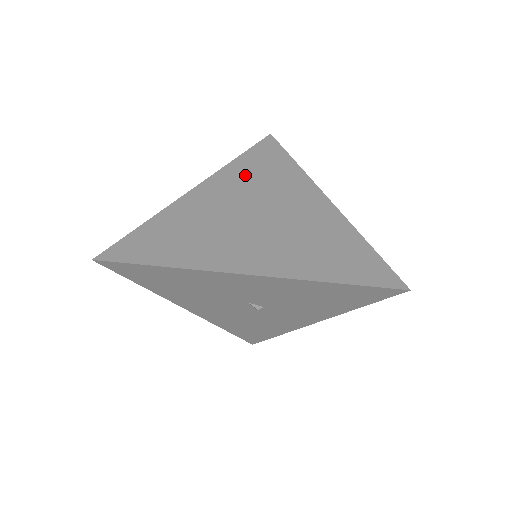
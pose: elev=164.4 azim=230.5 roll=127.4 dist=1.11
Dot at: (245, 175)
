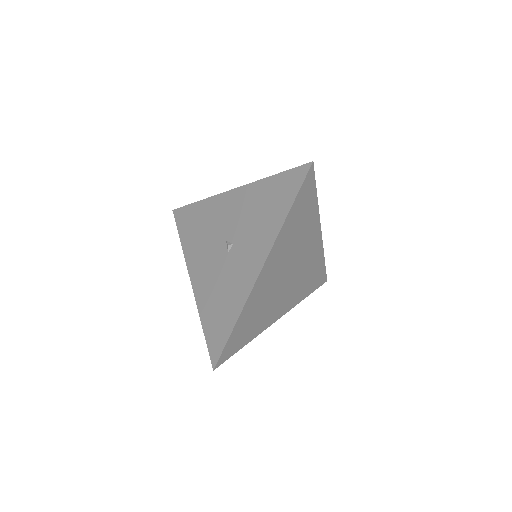
Dot at: occluded
